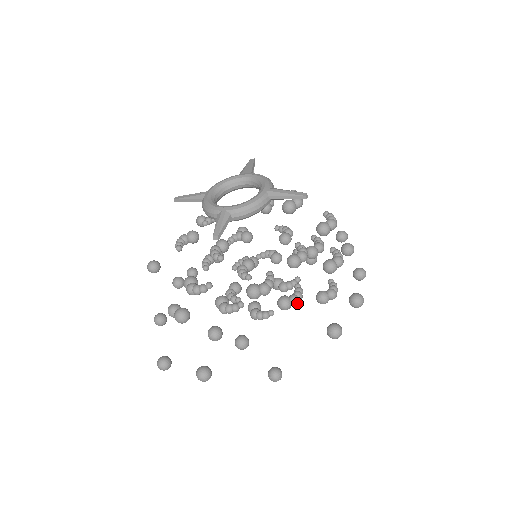
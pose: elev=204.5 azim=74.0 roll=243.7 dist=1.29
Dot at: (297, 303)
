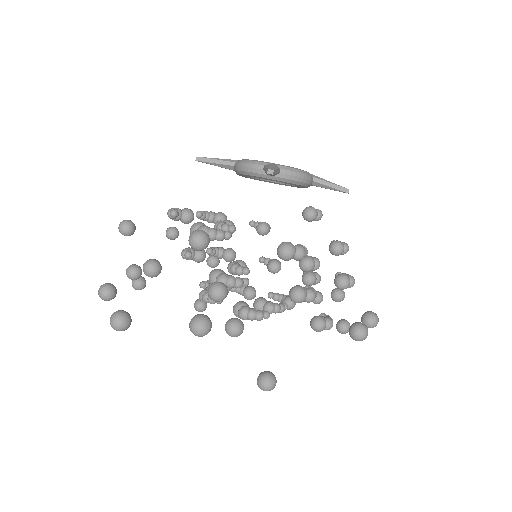
Dot at: (314, 297)
